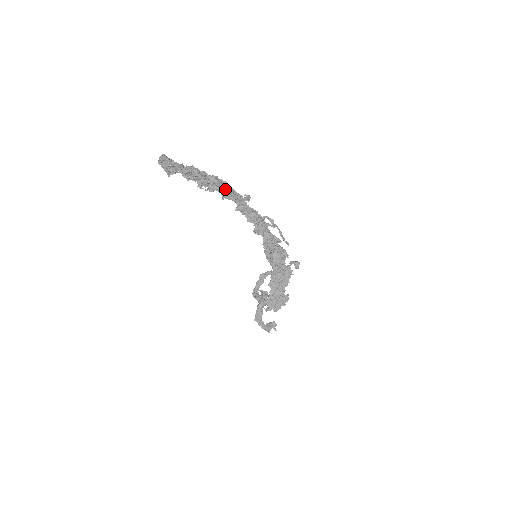
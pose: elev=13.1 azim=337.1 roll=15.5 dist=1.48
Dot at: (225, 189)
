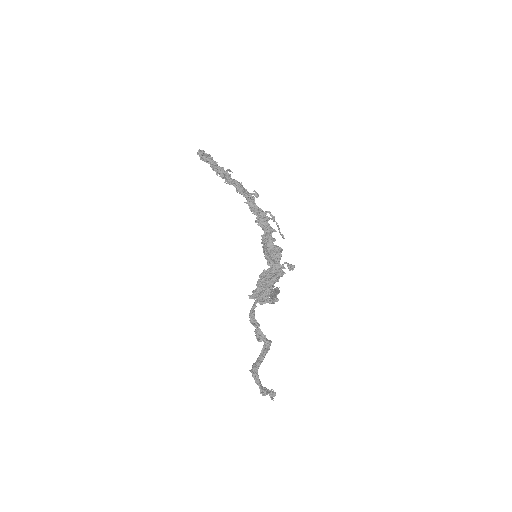
Dot at: (240, 185)
